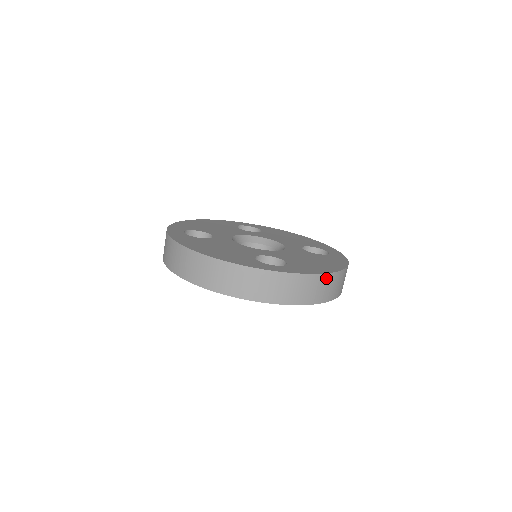
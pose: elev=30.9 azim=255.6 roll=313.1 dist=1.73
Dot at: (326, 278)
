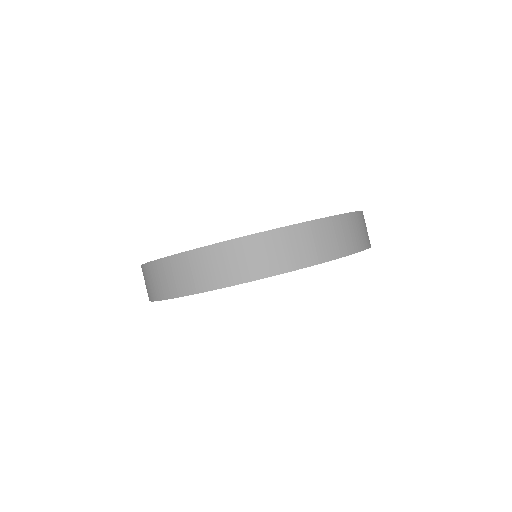
Dot at: (322, 225)
